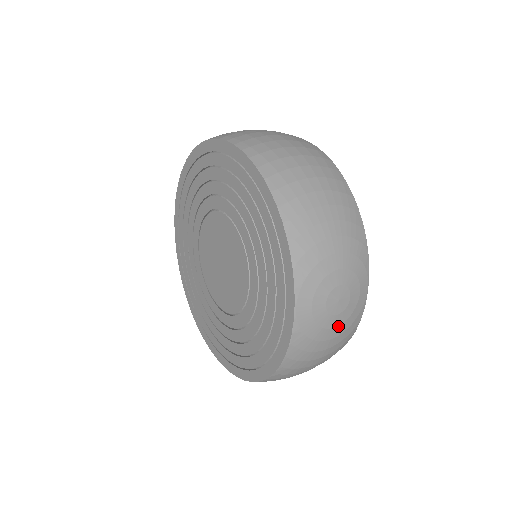
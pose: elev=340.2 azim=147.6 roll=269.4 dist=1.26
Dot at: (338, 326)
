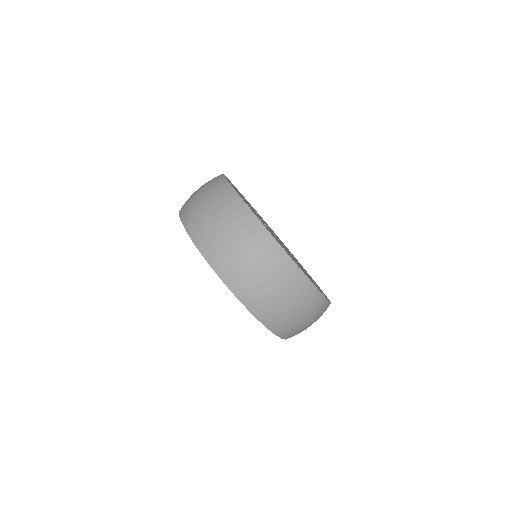
Dot at: (293, 306)
